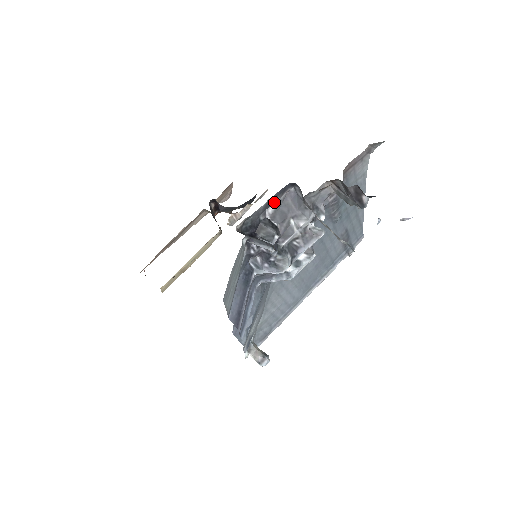
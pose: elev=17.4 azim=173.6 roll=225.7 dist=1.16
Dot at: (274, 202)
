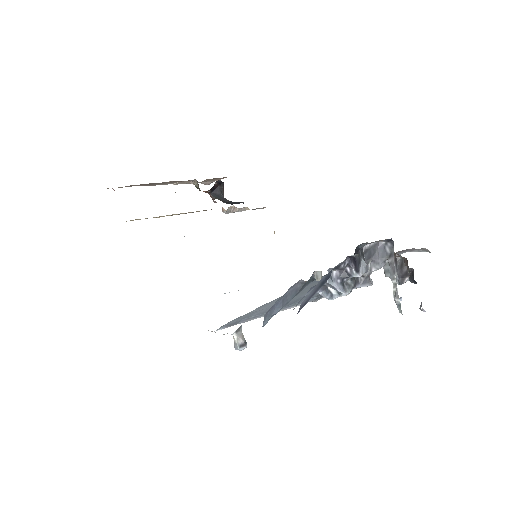
Dot at: (371, 242)
